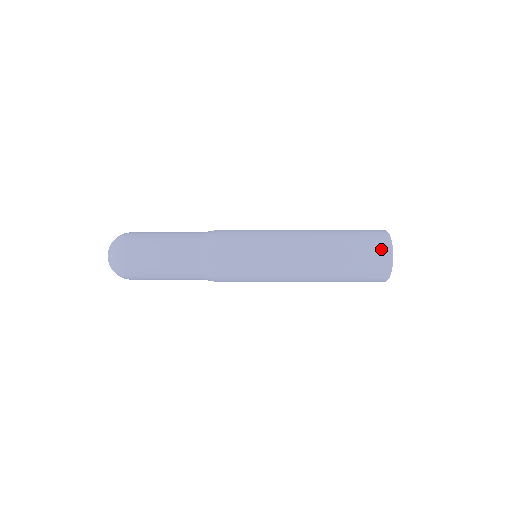
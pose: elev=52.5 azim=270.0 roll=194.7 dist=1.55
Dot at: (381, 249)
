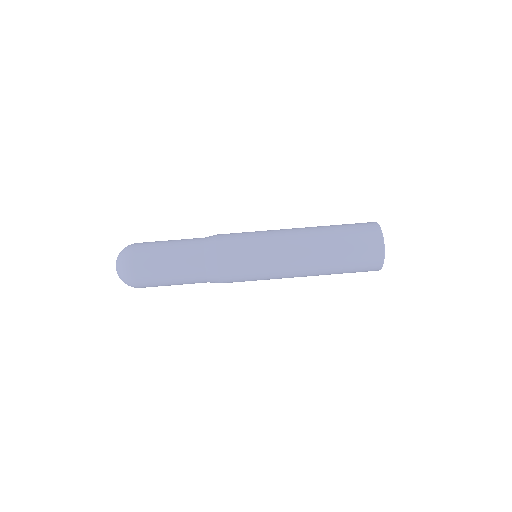
Dot at: (370, 228)
